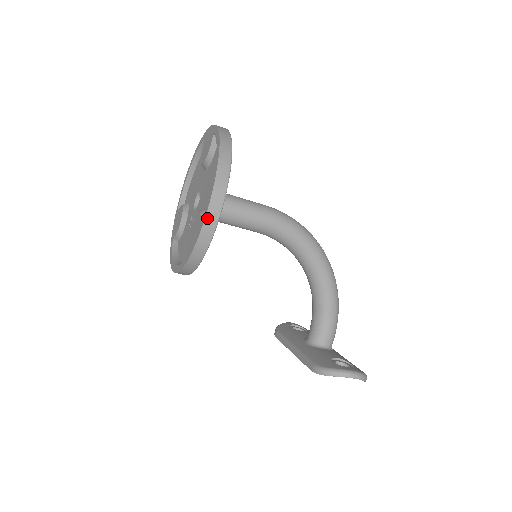
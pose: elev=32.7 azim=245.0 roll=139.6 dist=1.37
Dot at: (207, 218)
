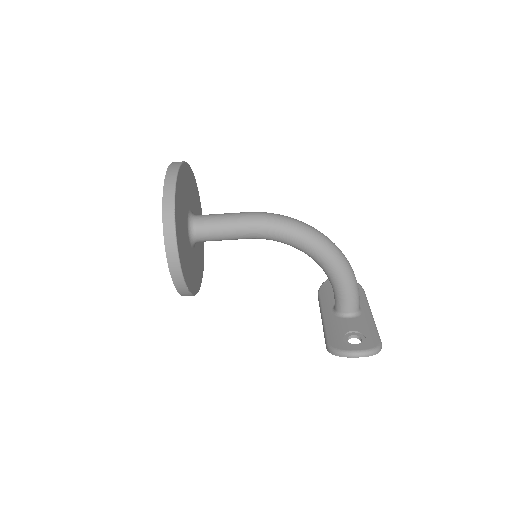
Dot at: (171, 272)
